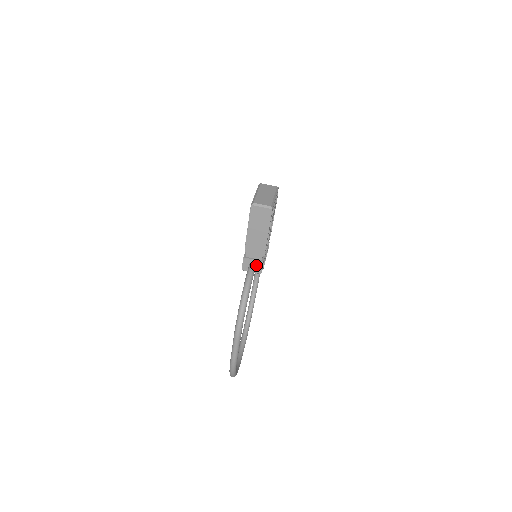
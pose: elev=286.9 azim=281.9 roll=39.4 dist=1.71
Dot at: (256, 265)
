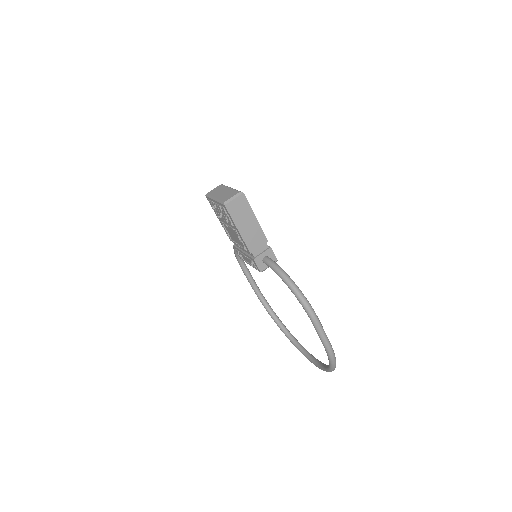
Dot at: (268, 256)
